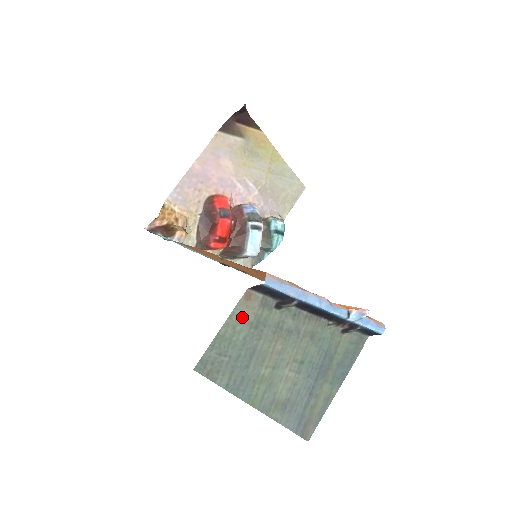
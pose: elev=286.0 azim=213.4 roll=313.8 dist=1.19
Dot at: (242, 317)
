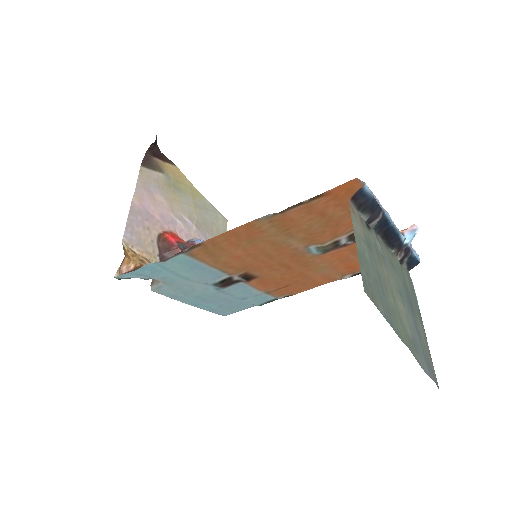
Dot at: (359, 233)
